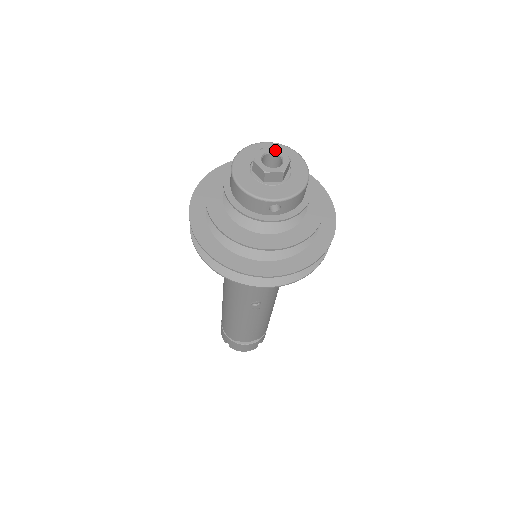
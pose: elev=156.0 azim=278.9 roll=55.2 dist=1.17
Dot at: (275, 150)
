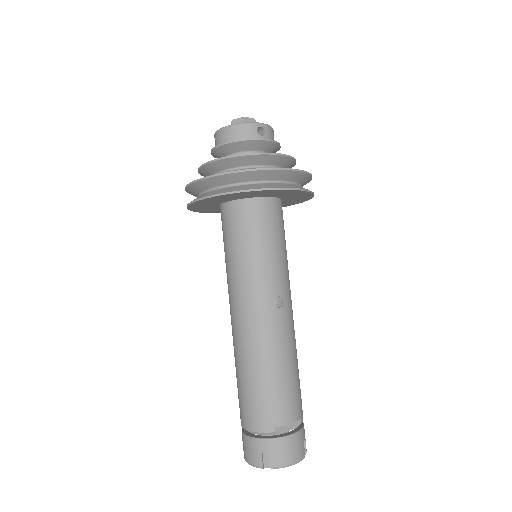
Dot at: occluded
